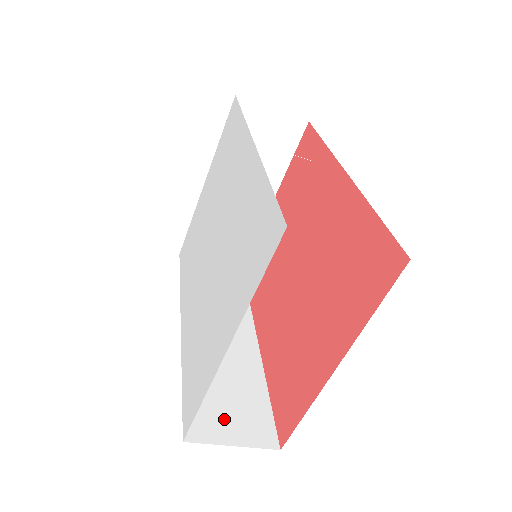
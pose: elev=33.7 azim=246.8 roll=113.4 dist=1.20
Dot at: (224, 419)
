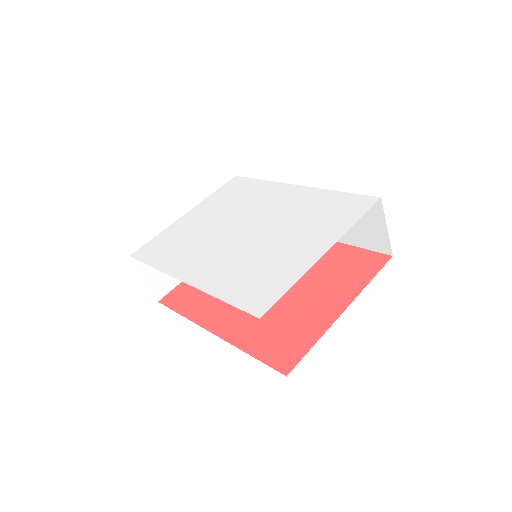
Dot at: occluded
